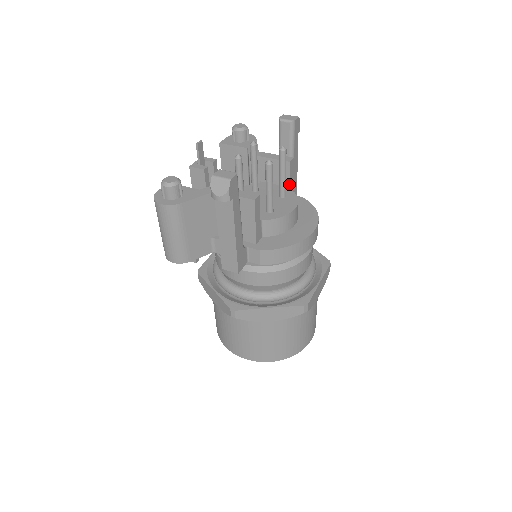
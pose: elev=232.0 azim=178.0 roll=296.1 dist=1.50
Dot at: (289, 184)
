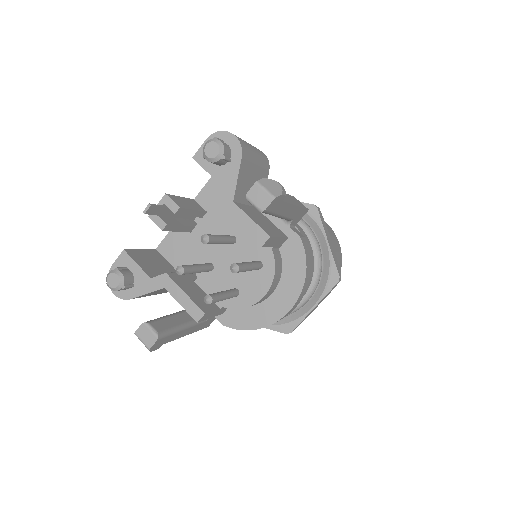
Dot at: (272, 246)
